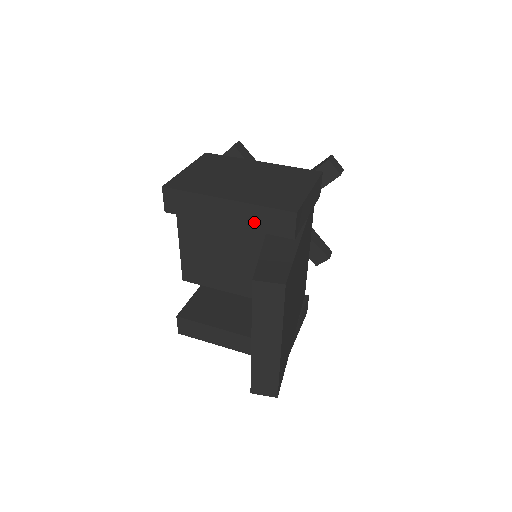
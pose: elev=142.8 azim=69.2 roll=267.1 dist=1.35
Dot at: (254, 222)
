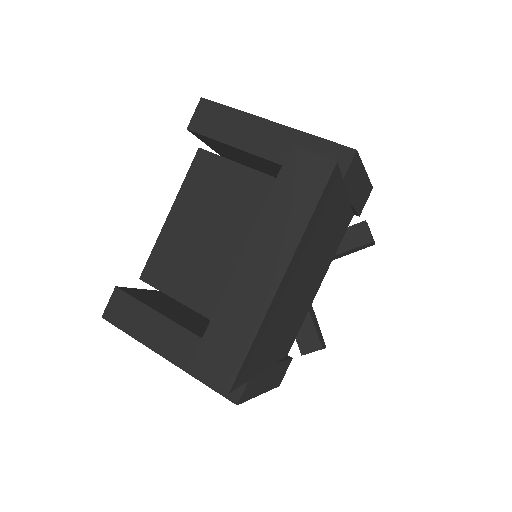
Dot at: occluded
